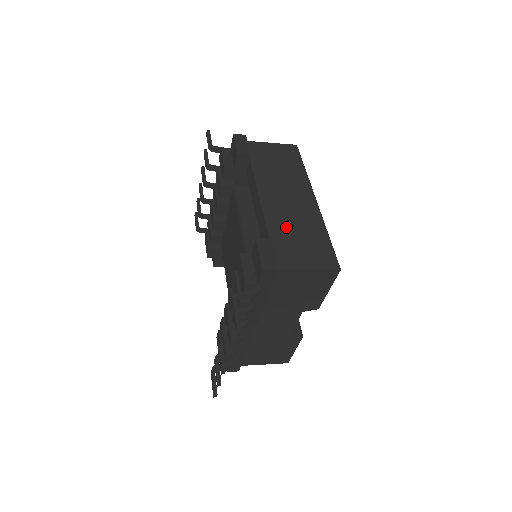
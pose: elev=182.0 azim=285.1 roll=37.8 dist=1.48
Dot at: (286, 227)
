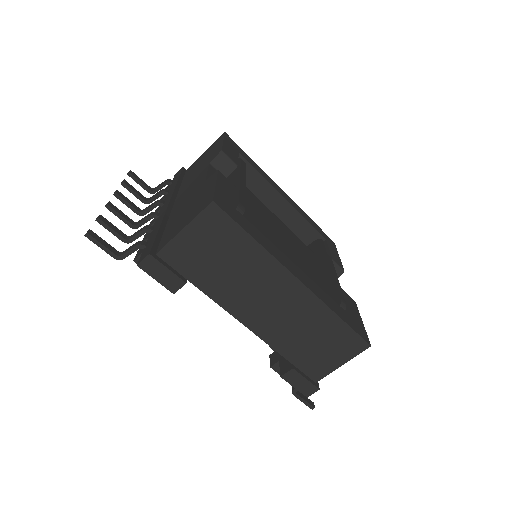
Dot at: occluded
